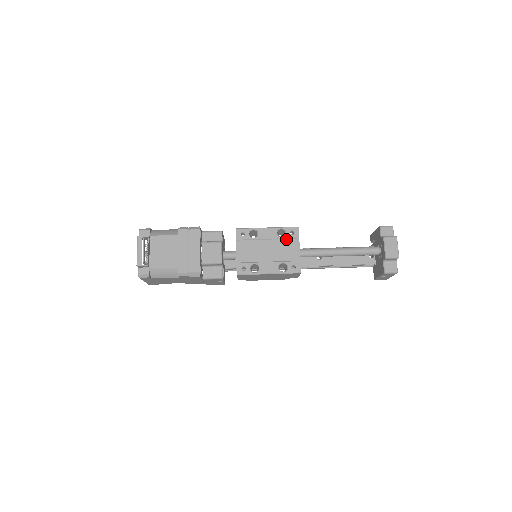
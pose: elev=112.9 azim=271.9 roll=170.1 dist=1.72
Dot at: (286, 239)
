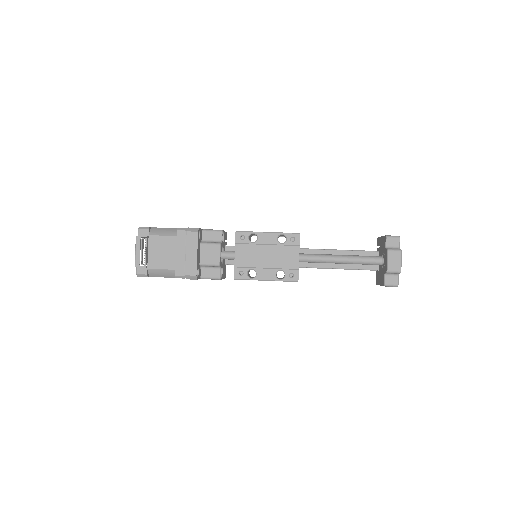
Dot at: (286, 245)
